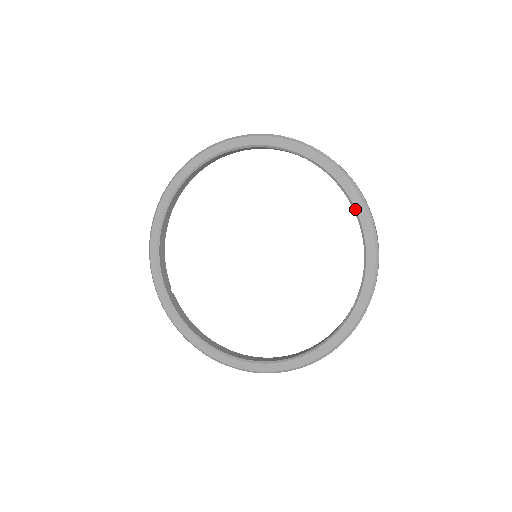
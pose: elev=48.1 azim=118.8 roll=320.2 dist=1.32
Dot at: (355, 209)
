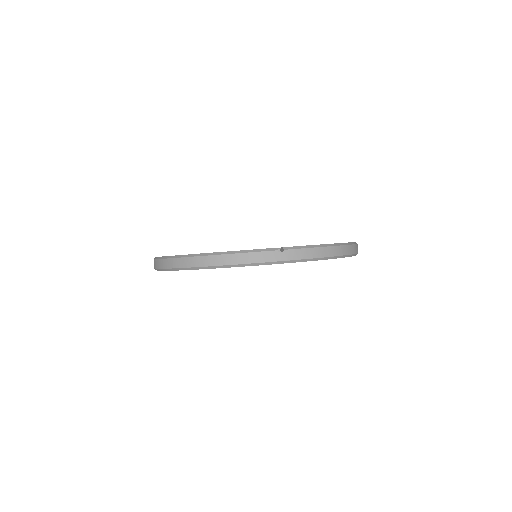
Dot at: occluded
